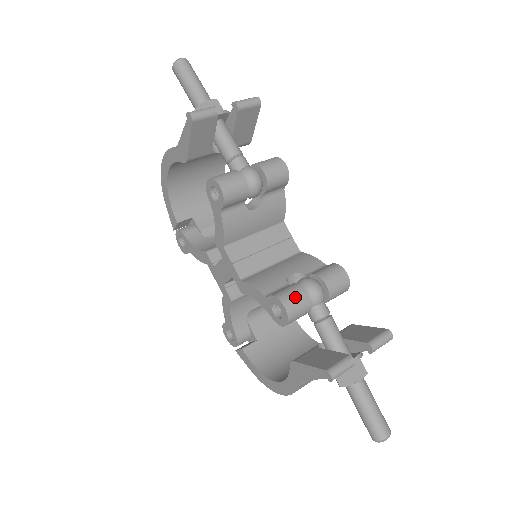
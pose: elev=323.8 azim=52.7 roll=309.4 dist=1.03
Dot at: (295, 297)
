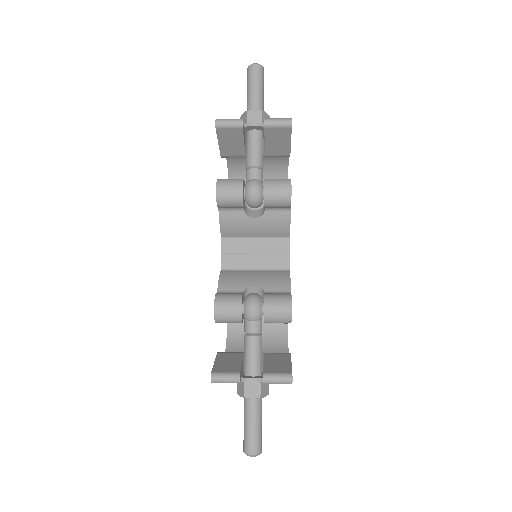
Dot at: (228, 305)
